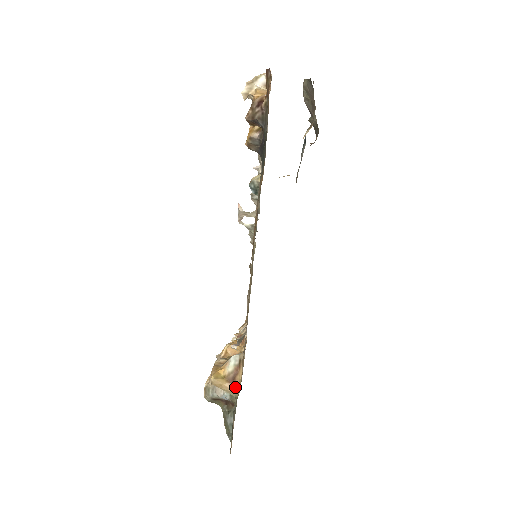
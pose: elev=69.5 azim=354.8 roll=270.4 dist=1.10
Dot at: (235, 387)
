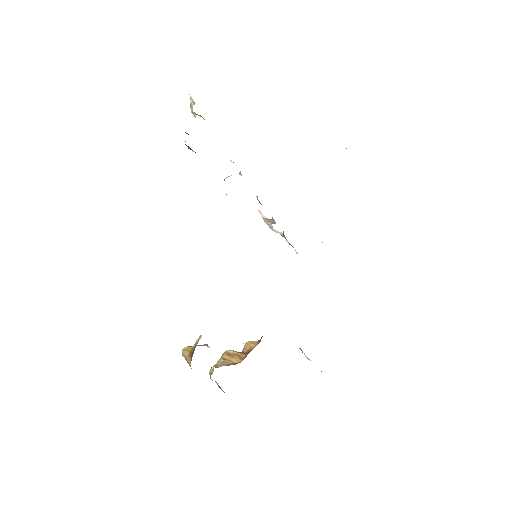
Dot at: occluded
